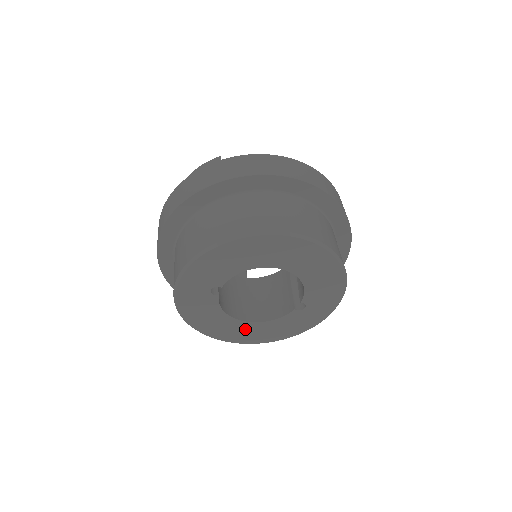
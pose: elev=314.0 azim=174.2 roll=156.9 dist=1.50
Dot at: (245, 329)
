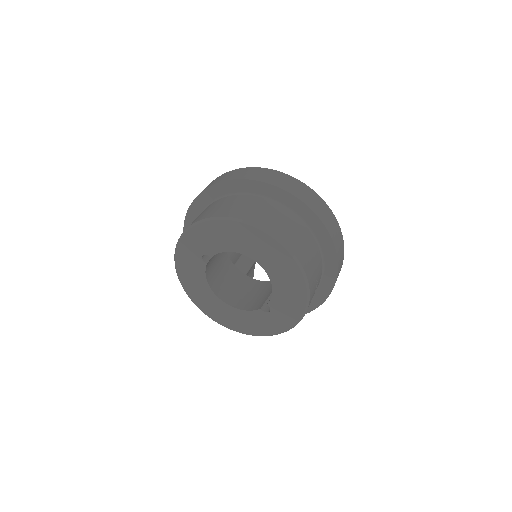
Dot at: (218, 307)
